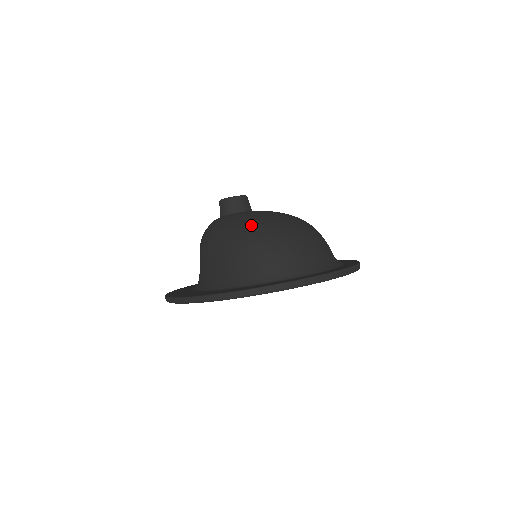
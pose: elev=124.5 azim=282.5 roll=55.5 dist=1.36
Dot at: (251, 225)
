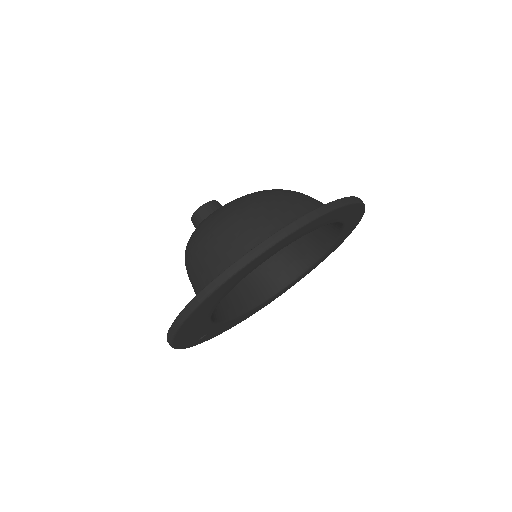
Dot at: (205, 222)
